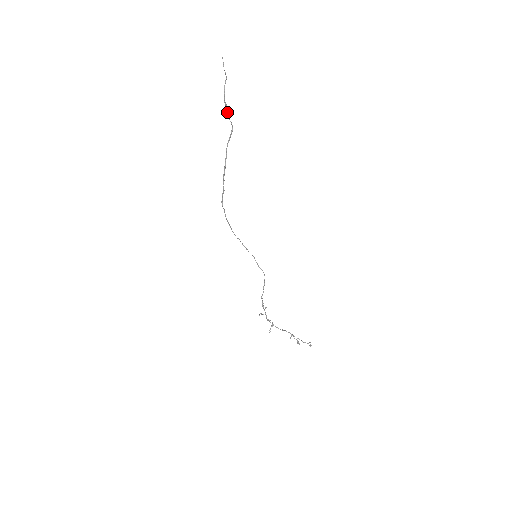
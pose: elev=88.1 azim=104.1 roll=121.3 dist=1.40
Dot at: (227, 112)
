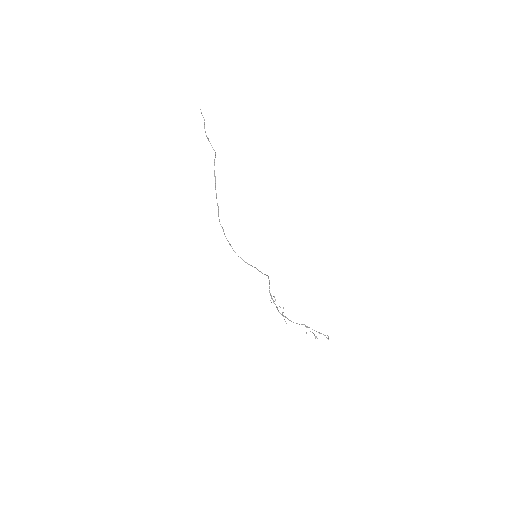
Dot at: occluded
